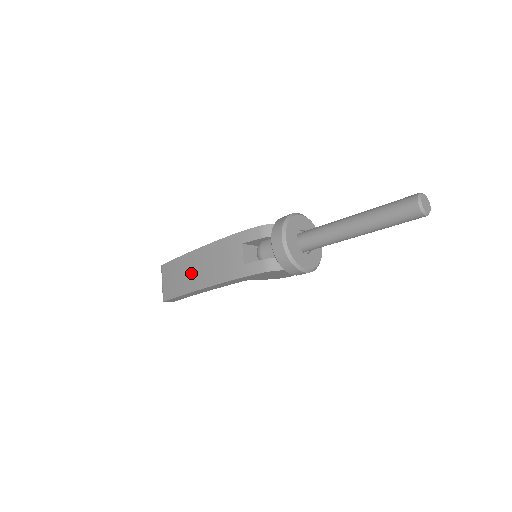
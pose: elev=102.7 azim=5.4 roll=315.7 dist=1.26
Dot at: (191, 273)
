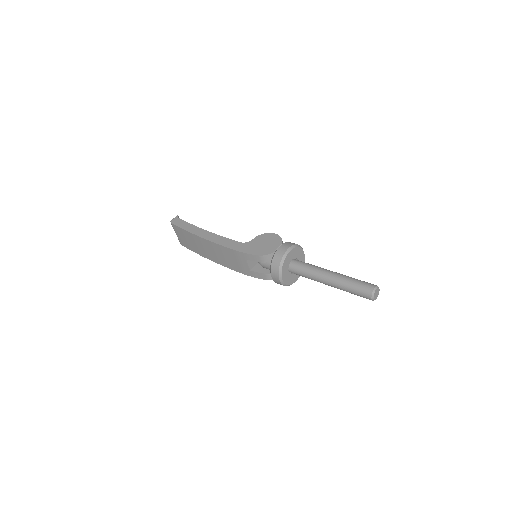
Dot at: (204, 249)
